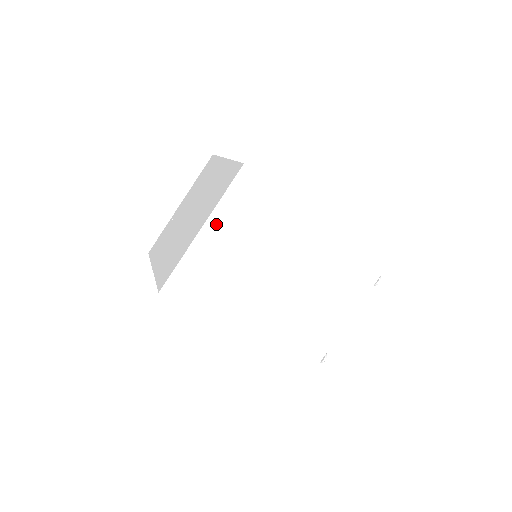
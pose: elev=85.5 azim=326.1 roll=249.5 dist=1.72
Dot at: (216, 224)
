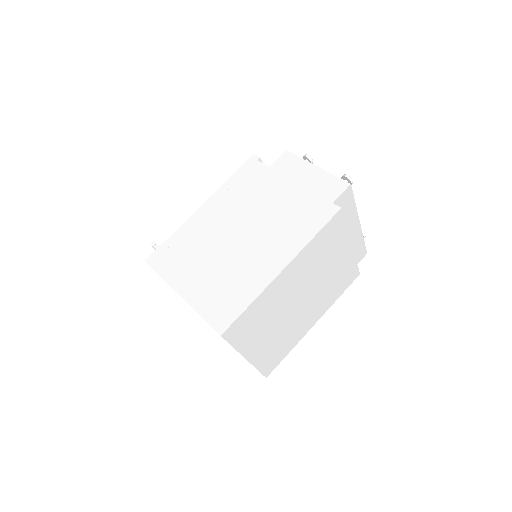
Dot at: (249, 349)
